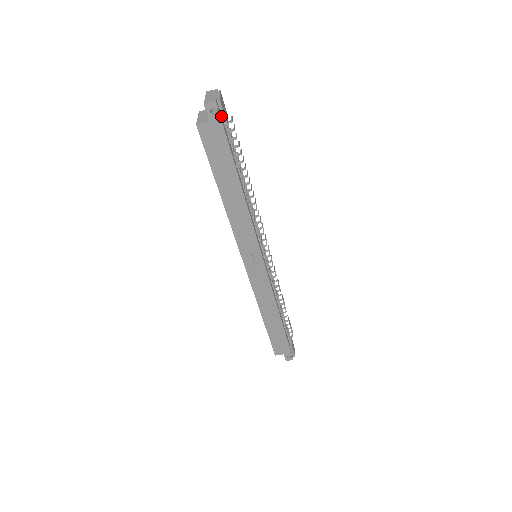
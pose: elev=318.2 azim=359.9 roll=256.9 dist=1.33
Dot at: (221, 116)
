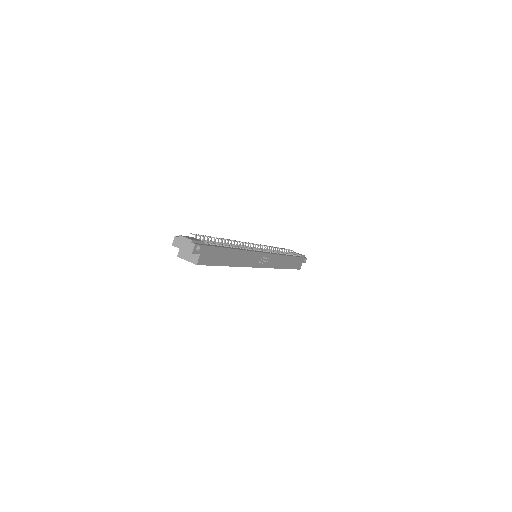
Dot at: (199, 244)
